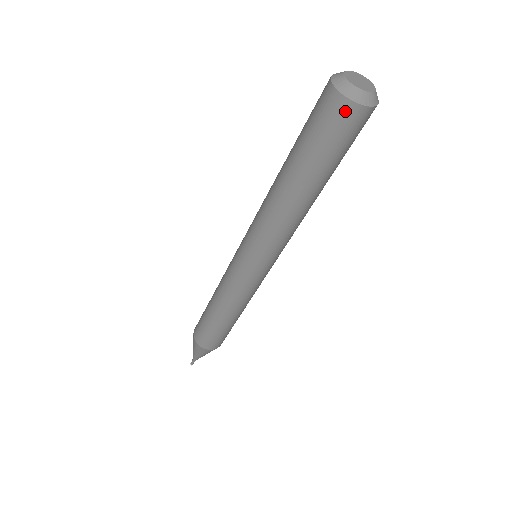
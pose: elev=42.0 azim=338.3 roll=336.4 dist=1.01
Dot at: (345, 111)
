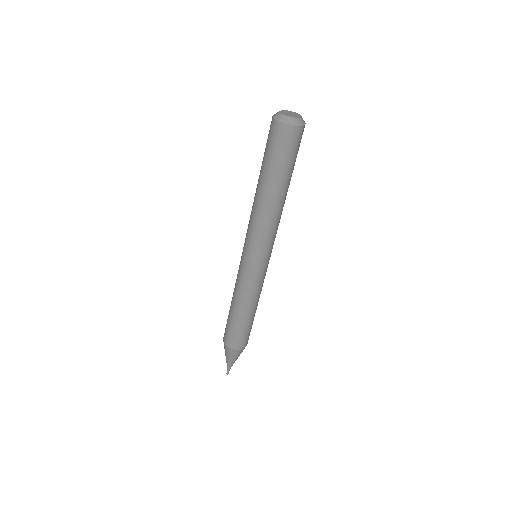
Dot at: (282, 131)
